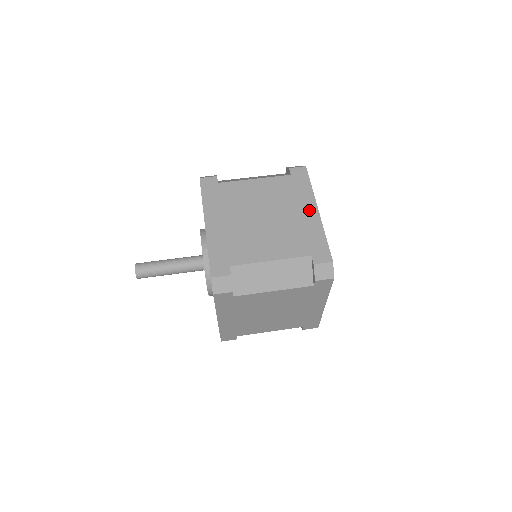
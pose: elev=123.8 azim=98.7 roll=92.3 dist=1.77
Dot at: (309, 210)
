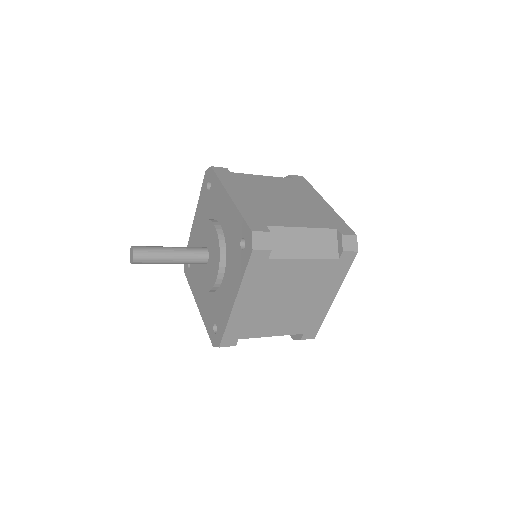
Dot at: occluded
